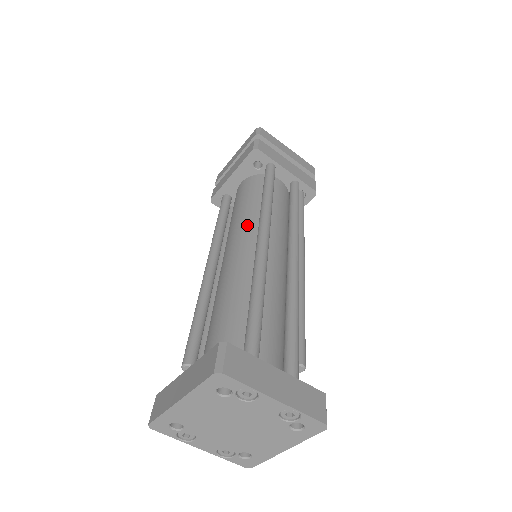
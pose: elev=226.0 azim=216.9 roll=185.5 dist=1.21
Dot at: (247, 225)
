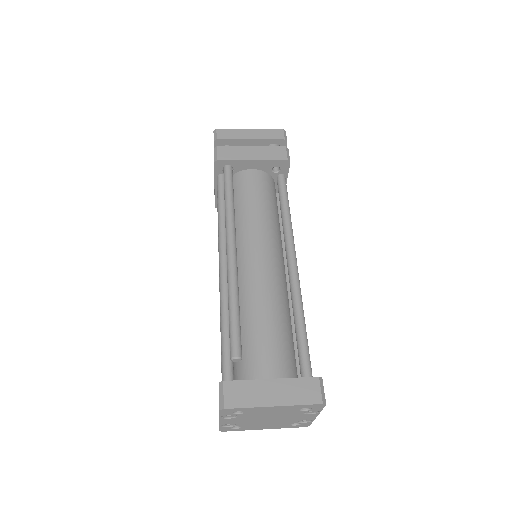
Dot at: (274, 236)
